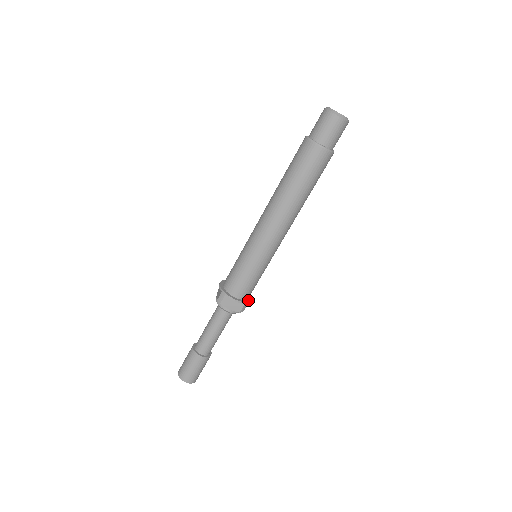
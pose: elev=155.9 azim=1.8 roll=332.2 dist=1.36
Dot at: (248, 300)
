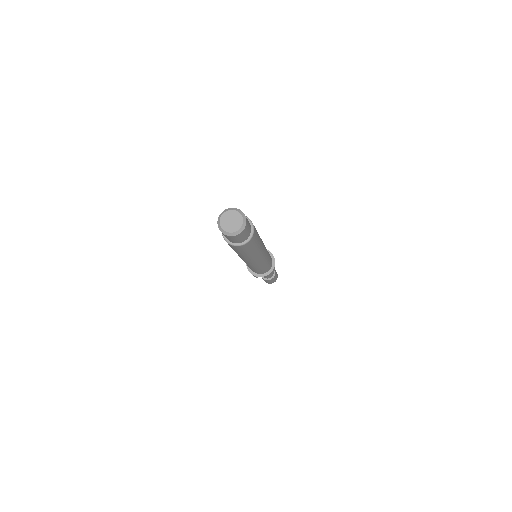
Dot at: (273, 266)
